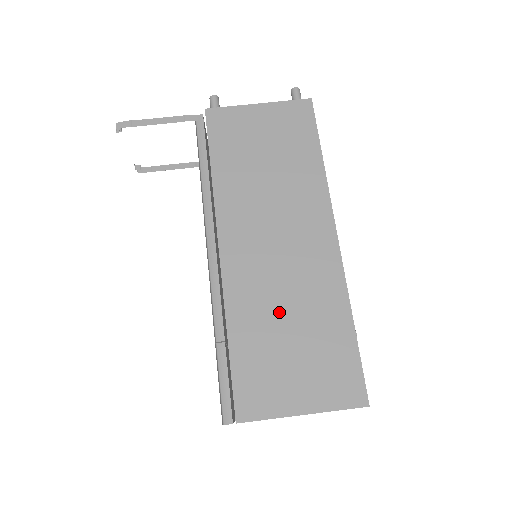
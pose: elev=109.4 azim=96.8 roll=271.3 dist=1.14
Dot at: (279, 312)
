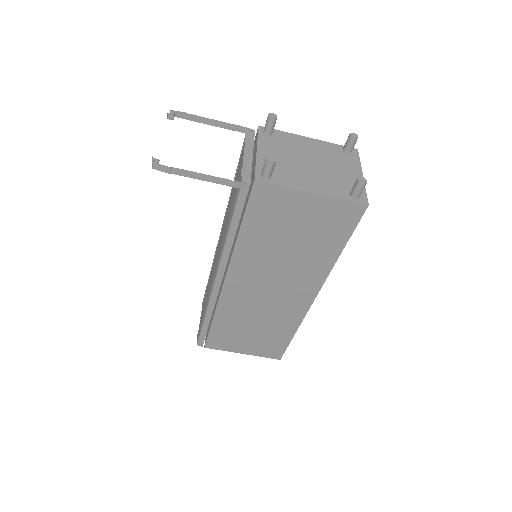
Dot at: (251, 320)
